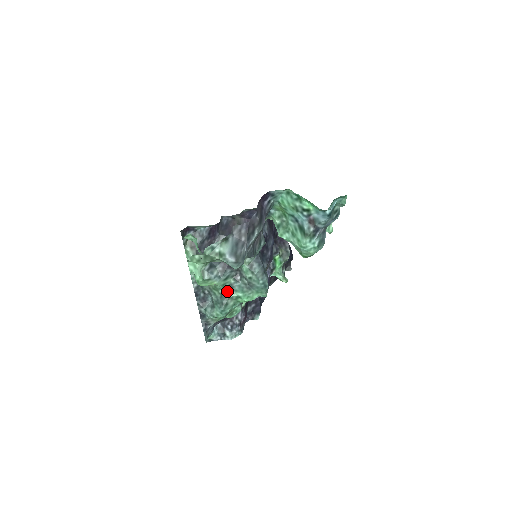
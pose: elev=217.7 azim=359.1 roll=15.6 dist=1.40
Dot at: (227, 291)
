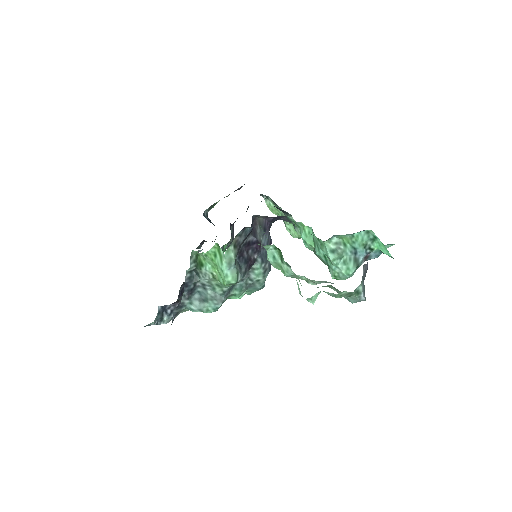
Dot at: (230, 289)
